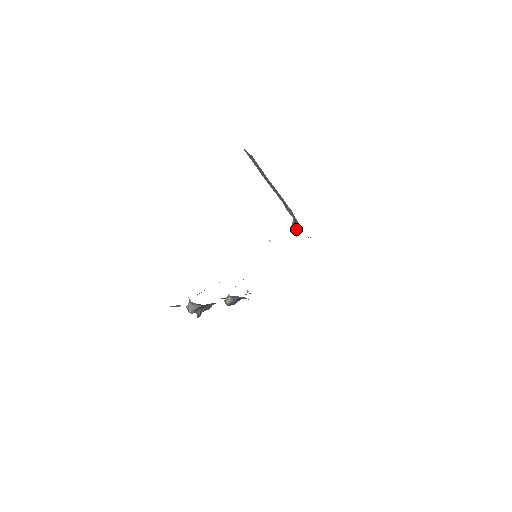
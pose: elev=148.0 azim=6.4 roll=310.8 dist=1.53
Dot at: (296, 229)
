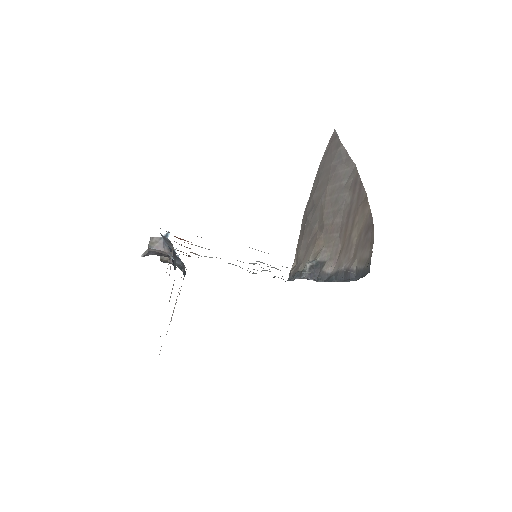
Dot at: (312, 272)
